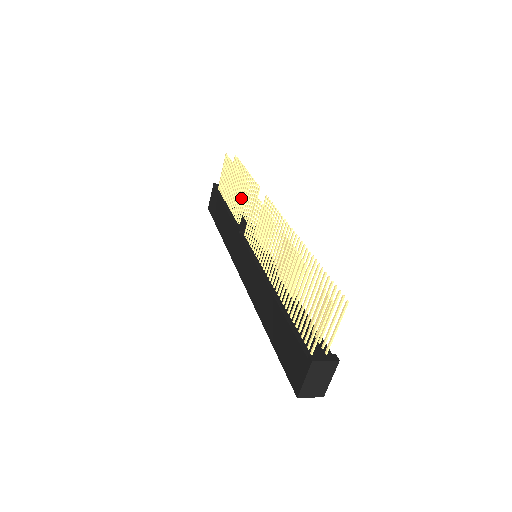
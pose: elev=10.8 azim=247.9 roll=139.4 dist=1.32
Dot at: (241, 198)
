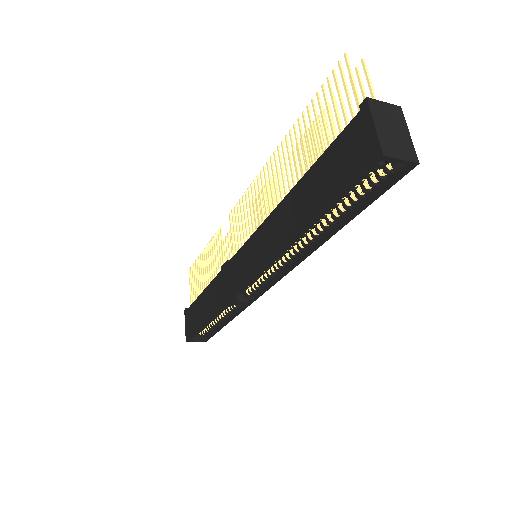
Dot at: (217, 251)
